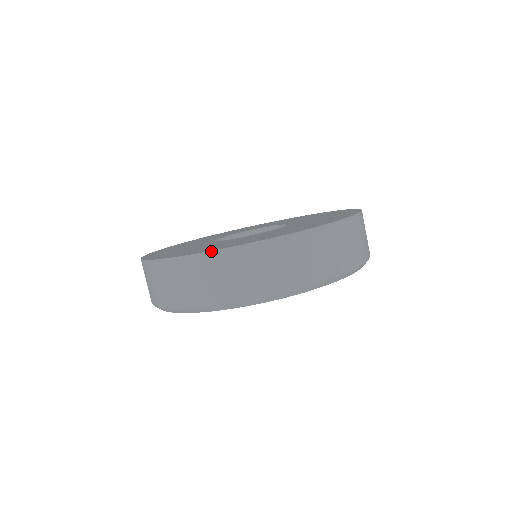
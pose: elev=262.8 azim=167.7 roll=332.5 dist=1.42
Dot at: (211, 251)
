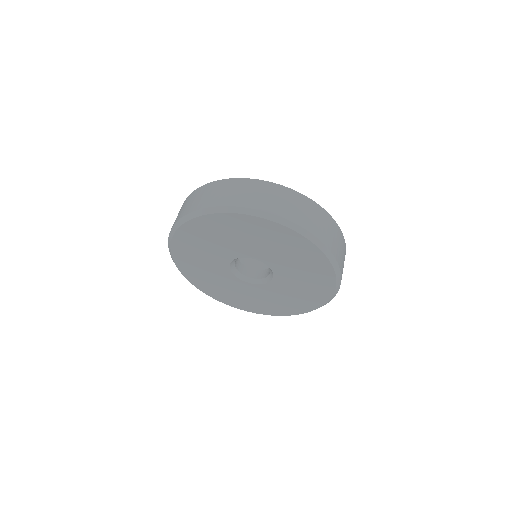
Dot at: (302, 194)
